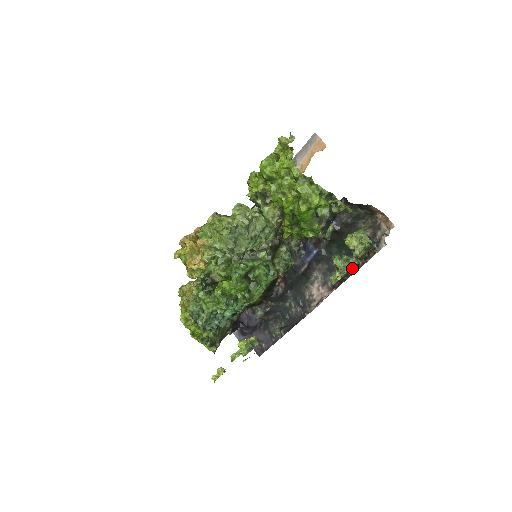
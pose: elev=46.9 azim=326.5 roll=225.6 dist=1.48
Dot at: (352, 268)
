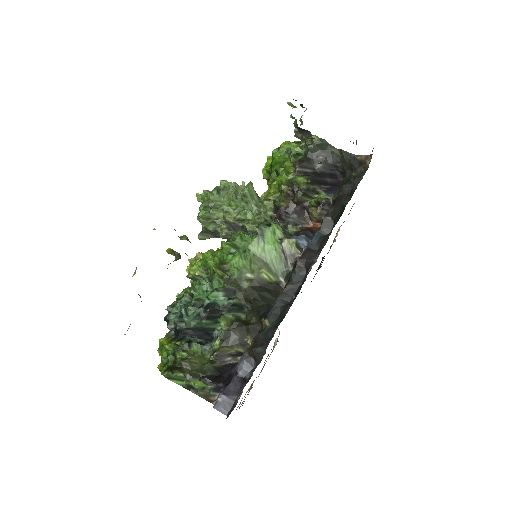
Dot at: (301, 150)
